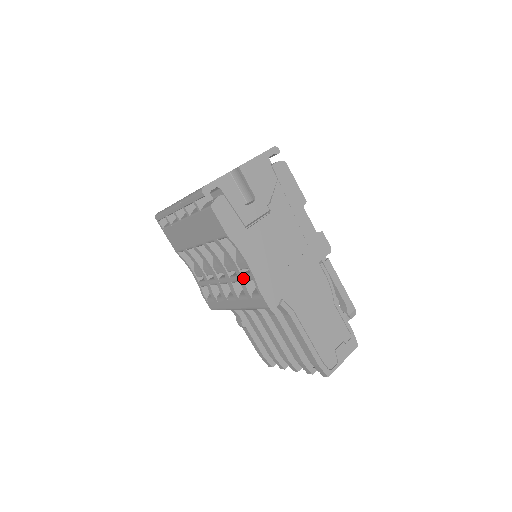
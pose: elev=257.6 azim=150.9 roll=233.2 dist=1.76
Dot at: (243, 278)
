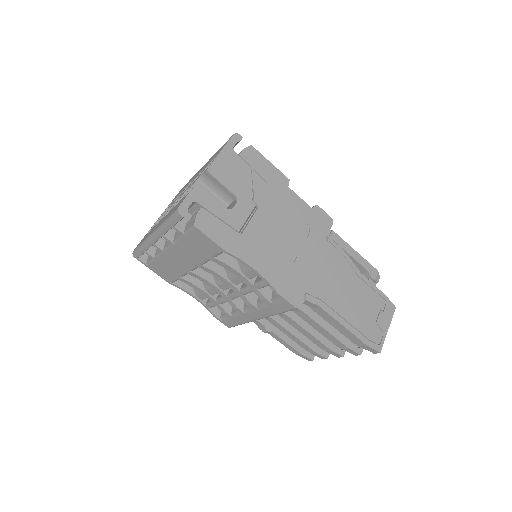
Dot at: (256, 287)
